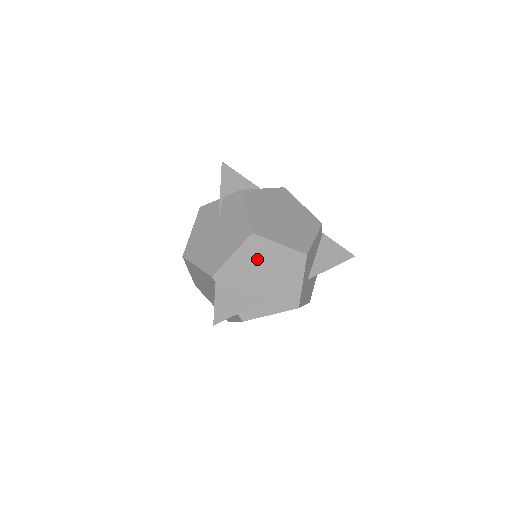
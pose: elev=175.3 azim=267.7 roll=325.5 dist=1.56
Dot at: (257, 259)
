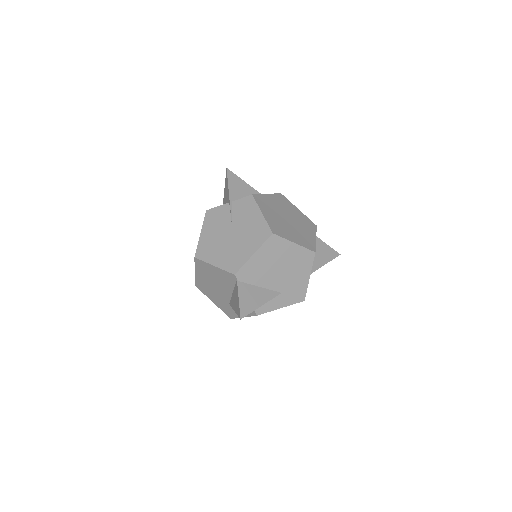
Dot at: (275, 257)
